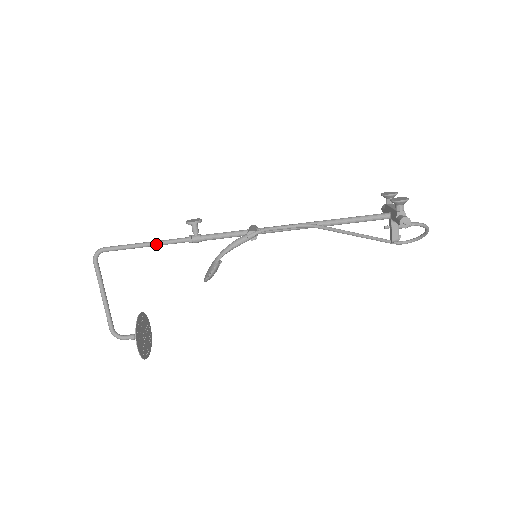
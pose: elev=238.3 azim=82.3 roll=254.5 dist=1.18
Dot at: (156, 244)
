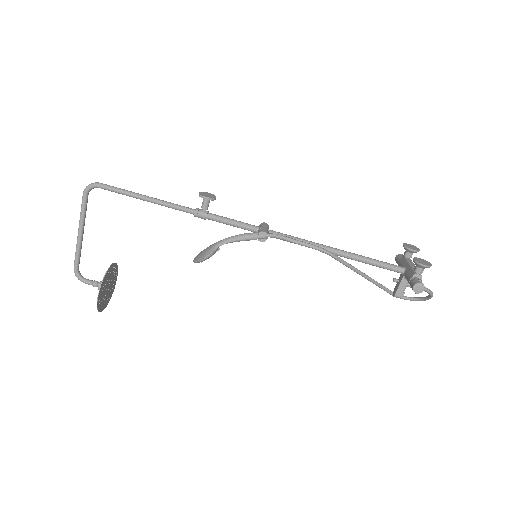
Dot at: (158, 203)
